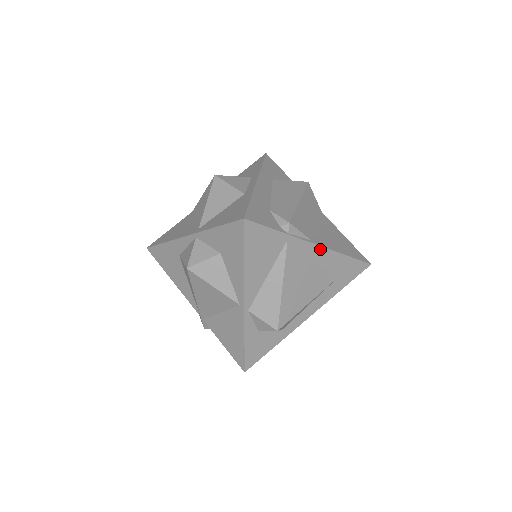
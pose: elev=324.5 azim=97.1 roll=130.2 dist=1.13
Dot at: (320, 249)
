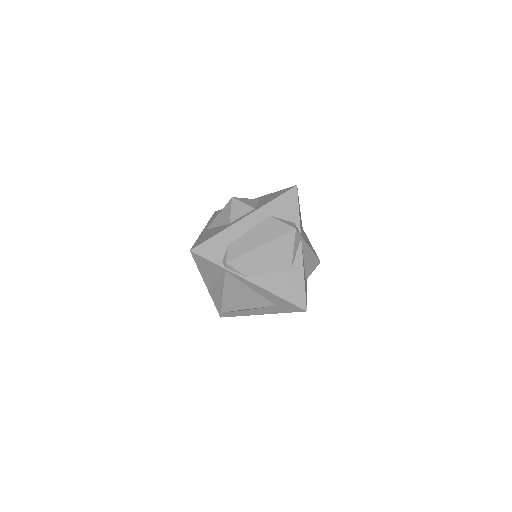
Dot at: (254, 285)
